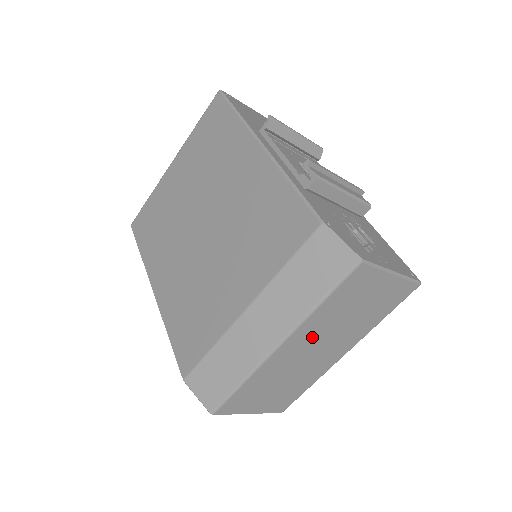
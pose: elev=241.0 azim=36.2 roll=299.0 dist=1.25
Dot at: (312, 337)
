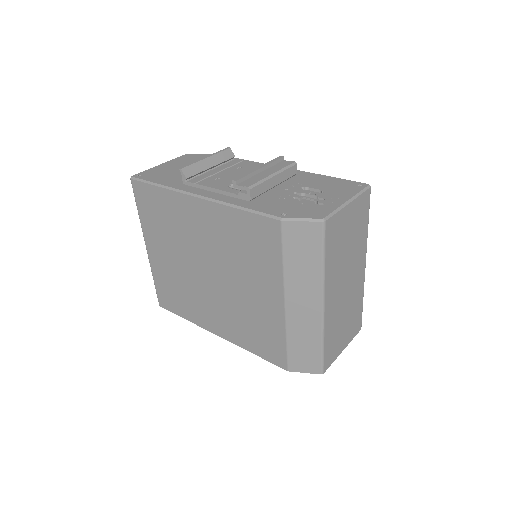
Dot at: (337, 281)
